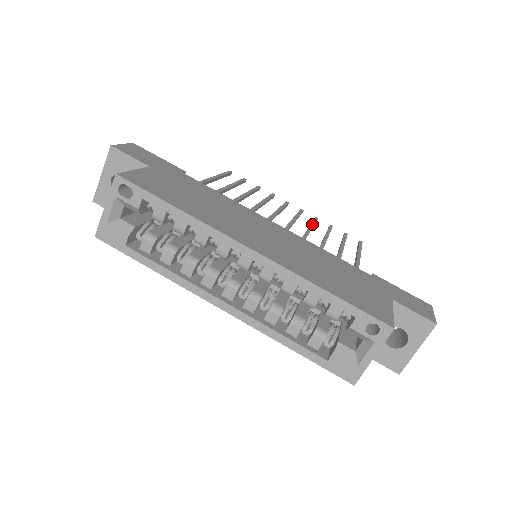
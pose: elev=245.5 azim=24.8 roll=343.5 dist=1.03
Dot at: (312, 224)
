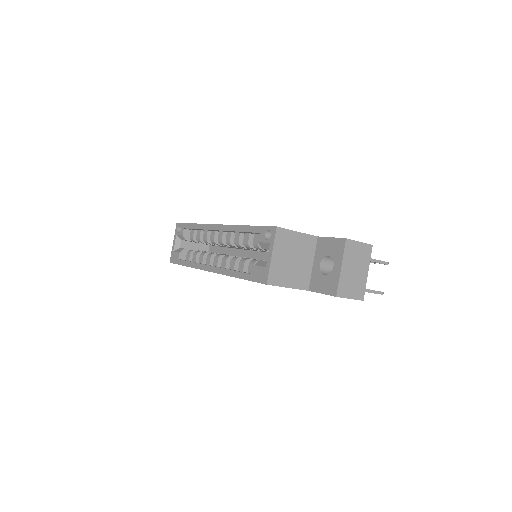
Dot at: occluded
